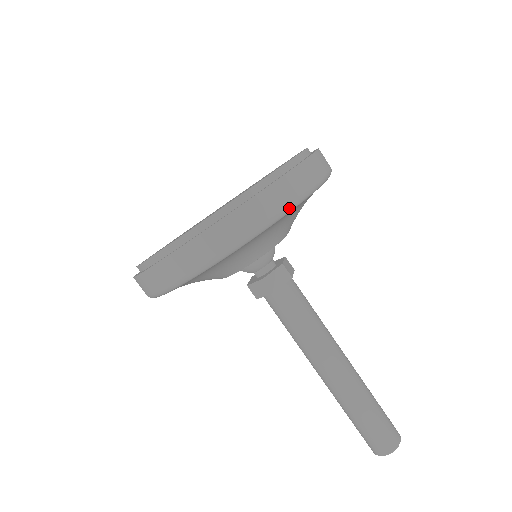
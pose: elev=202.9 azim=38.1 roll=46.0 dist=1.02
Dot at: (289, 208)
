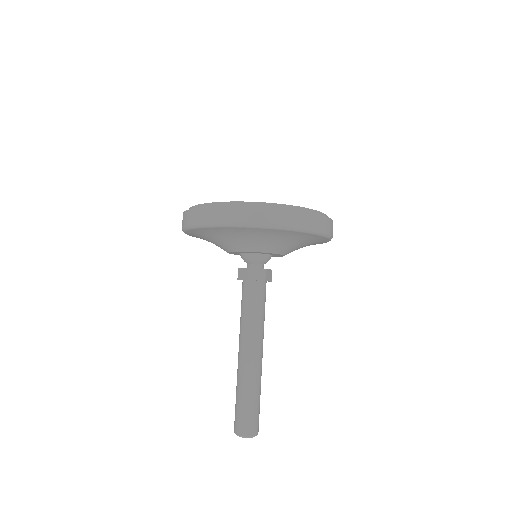
Dot at: (284, 227)
